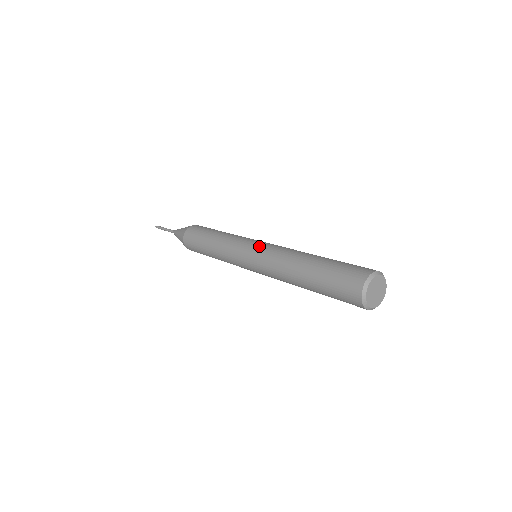
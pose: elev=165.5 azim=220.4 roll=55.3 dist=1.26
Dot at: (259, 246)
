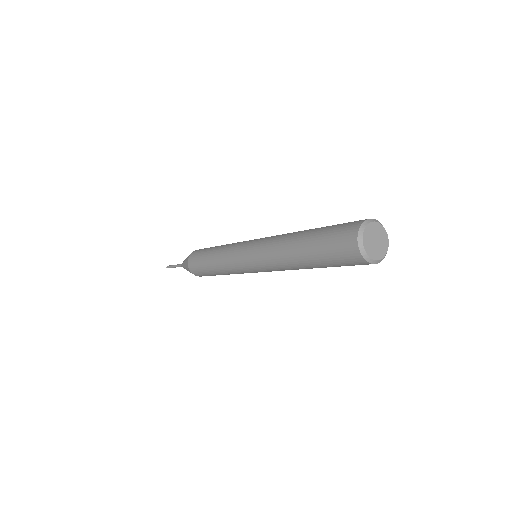
Dot at: (258, 239)
